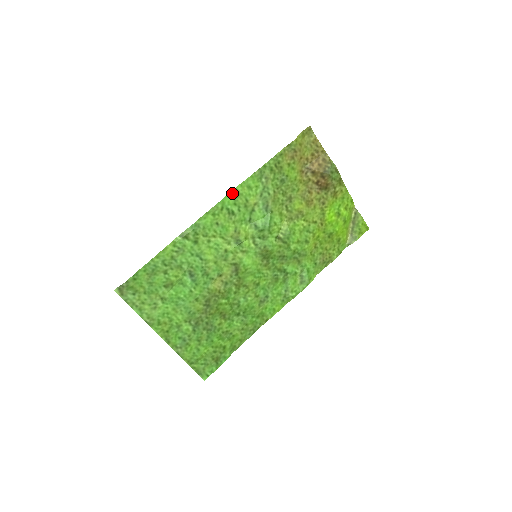
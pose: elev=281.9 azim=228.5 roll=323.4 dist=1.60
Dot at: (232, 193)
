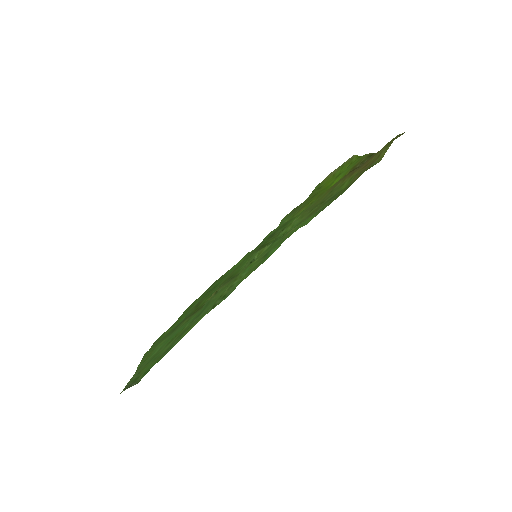
Dot at: (282, 242)
